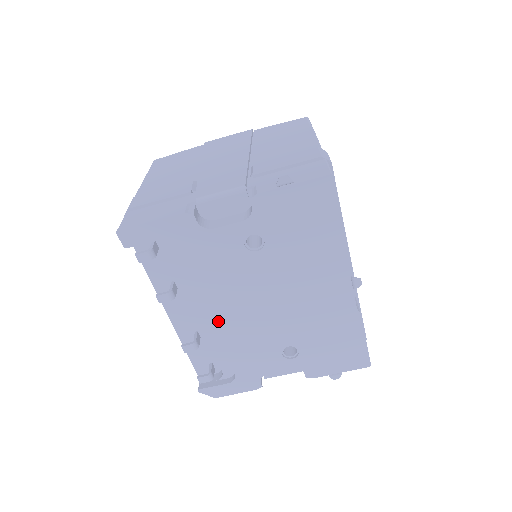
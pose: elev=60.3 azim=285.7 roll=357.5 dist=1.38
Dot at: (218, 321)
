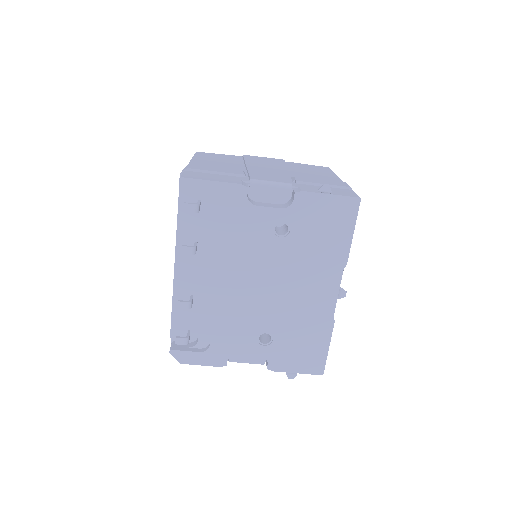
Dot at: (221, 288)
